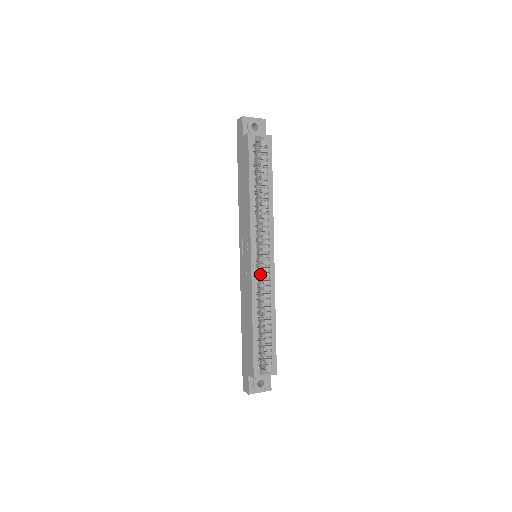
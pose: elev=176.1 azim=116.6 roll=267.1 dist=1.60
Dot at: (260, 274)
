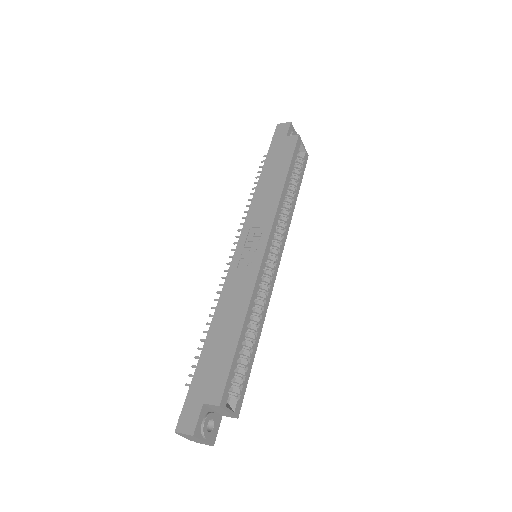
Dot at: occluded
